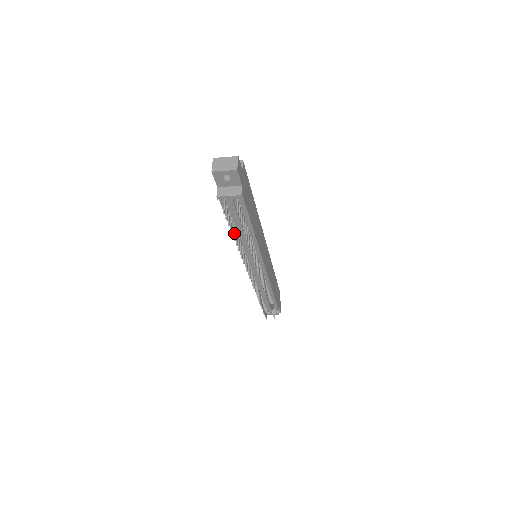
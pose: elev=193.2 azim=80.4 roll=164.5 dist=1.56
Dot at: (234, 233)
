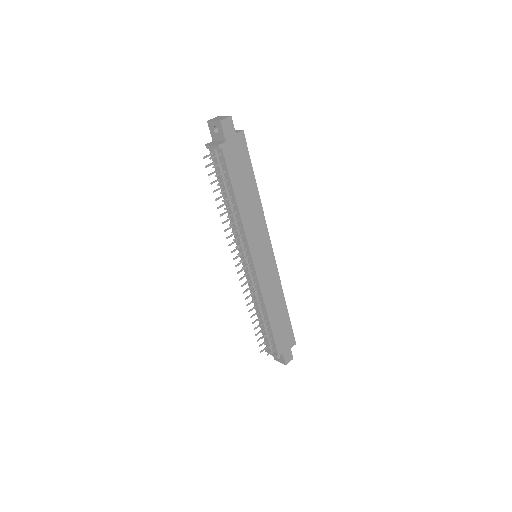
Dot at: (220, 196)
